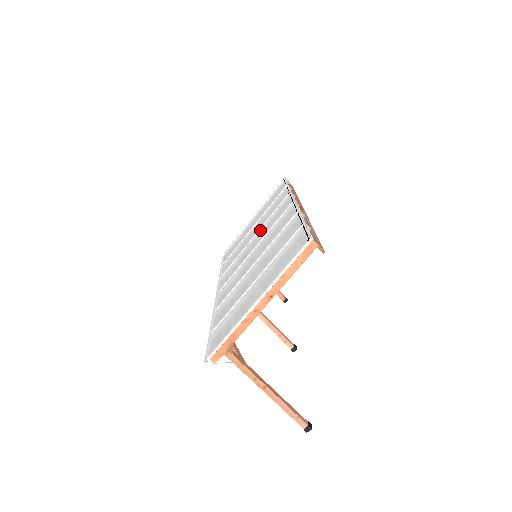
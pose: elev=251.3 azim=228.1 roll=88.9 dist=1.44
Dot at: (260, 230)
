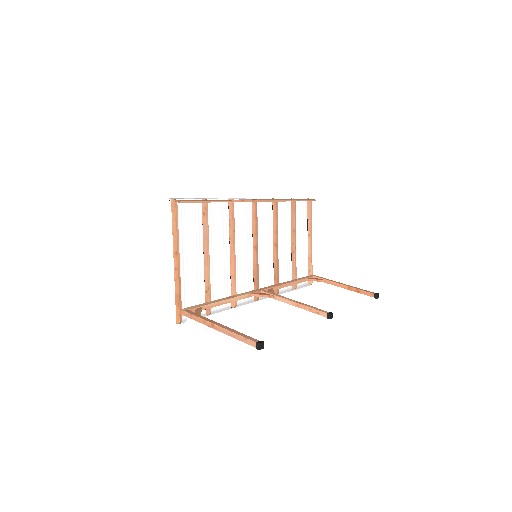
Dot at: (271, 240)
